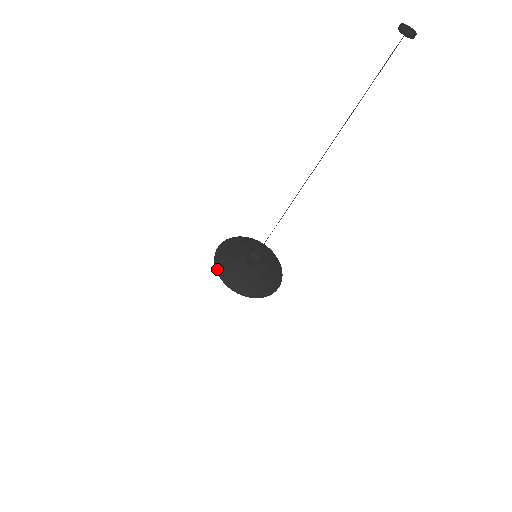
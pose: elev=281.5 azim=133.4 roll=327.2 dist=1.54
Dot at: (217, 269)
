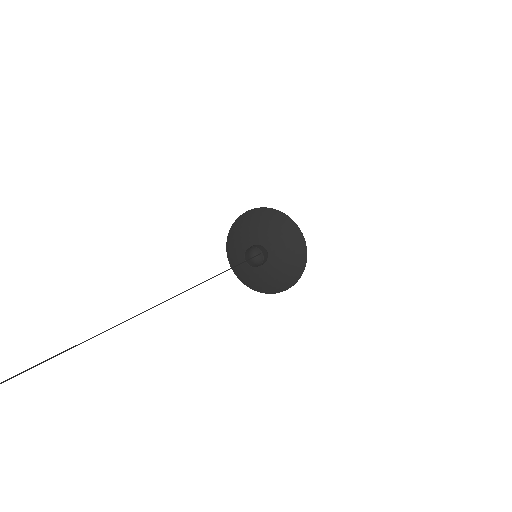
Dot at: (228, 239)
